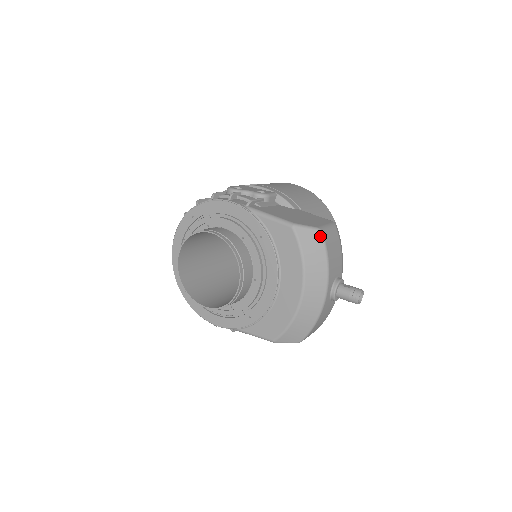
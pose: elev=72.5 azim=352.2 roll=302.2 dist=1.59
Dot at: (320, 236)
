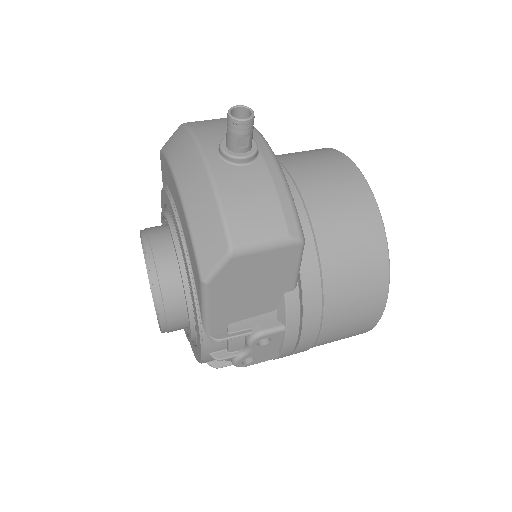
Dot at: (181, 127)
